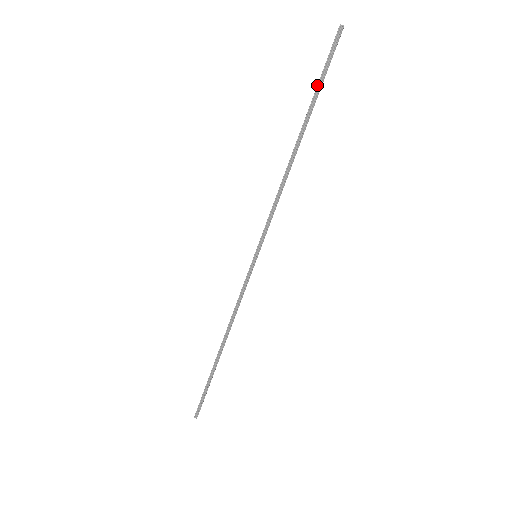
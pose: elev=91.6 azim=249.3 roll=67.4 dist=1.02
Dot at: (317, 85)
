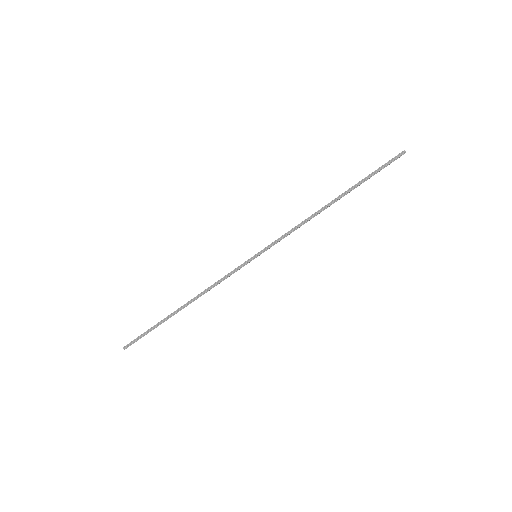
Dot at: (369, 175)
